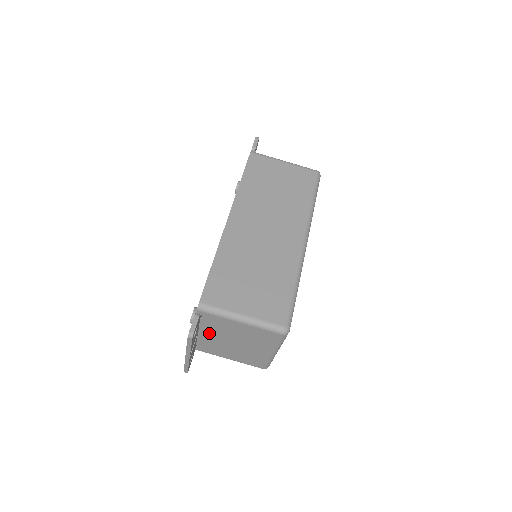
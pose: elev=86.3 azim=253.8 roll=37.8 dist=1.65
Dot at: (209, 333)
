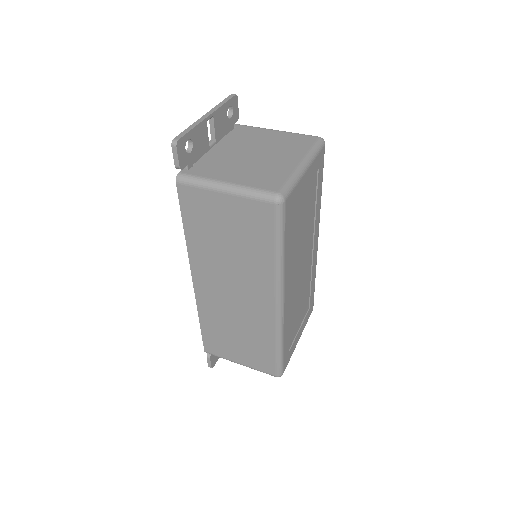
Dot at: (227, 146)
